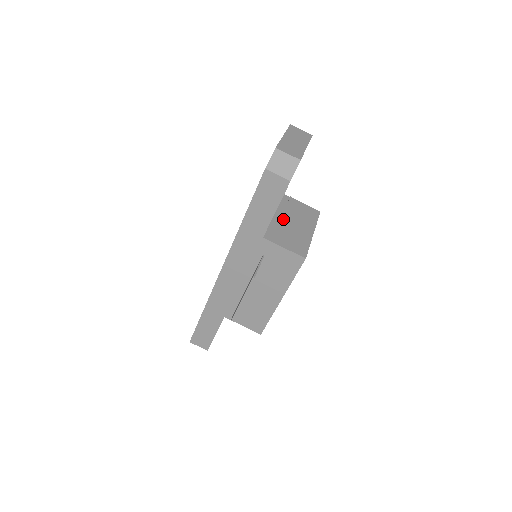
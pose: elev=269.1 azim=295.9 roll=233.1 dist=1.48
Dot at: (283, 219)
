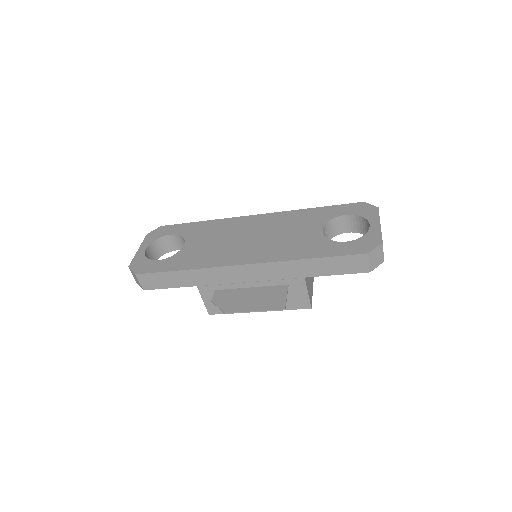
Dot at: occluded
